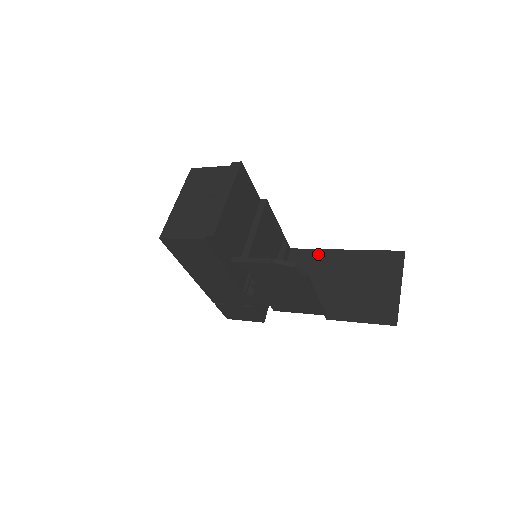
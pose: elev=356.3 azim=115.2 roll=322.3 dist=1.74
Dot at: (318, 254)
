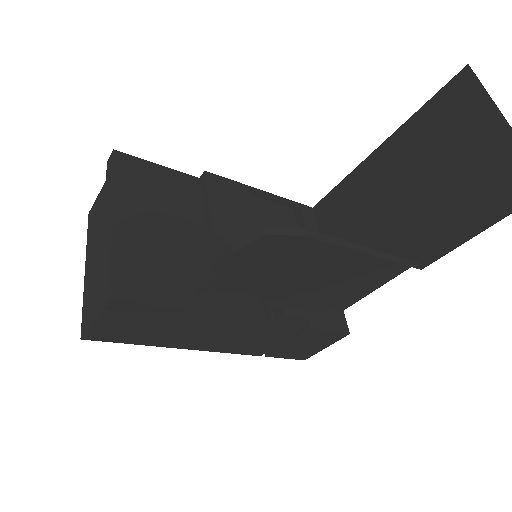
Dot at: (349, 185)
